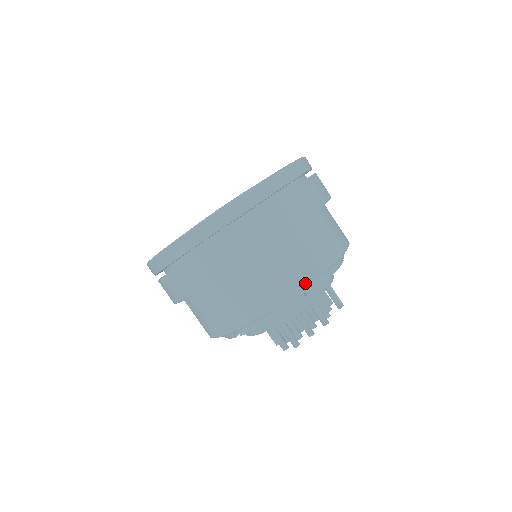
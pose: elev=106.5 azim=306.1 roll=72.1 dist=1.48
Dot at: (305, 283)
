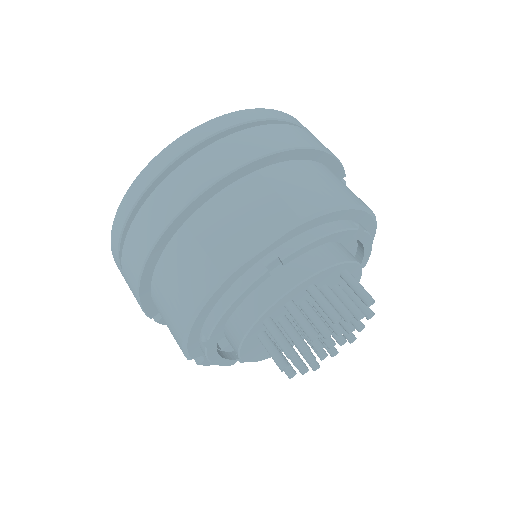
Dot at: (270, 237)
